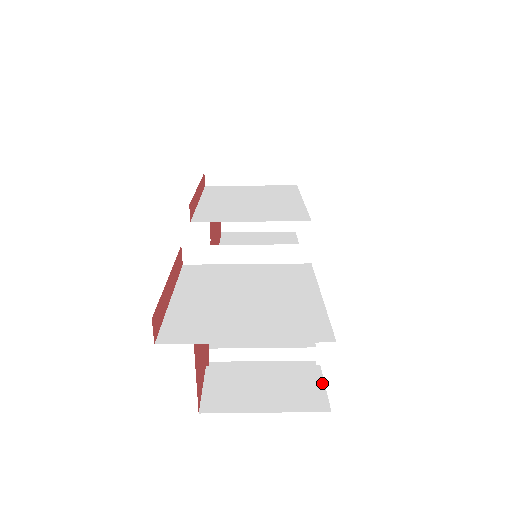
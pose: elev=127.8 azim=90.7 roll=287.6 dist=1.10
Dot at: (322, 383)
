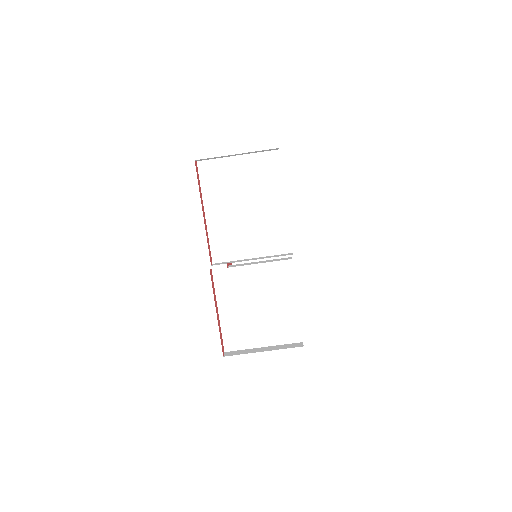
Dot at: occluded
